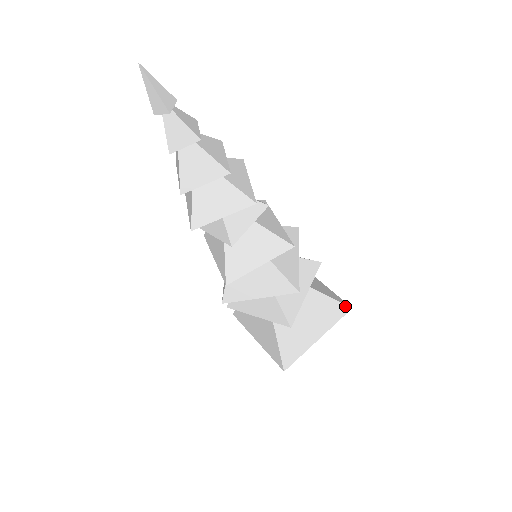
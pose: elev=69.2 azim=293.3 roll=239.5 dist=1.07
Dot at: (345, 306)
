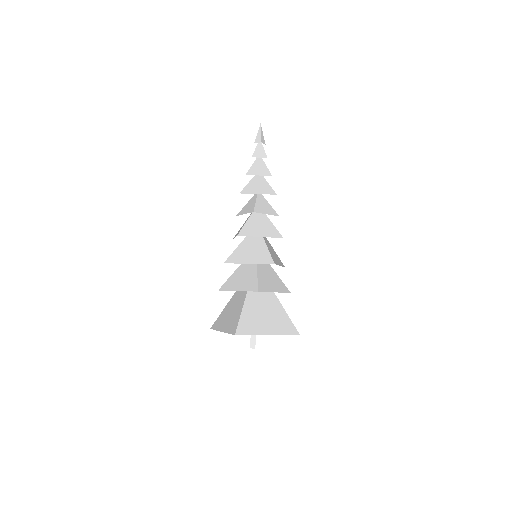
Dot at: (295, 329)
